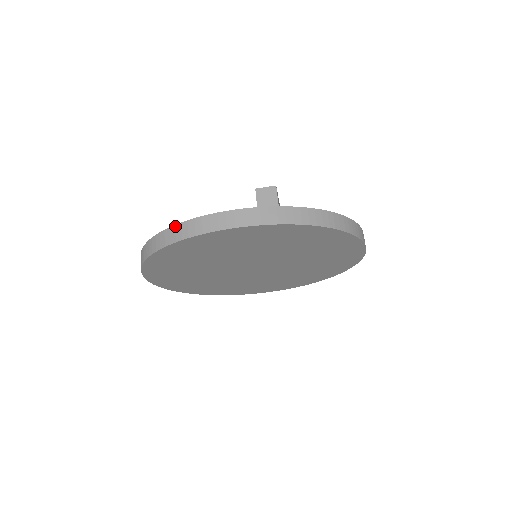
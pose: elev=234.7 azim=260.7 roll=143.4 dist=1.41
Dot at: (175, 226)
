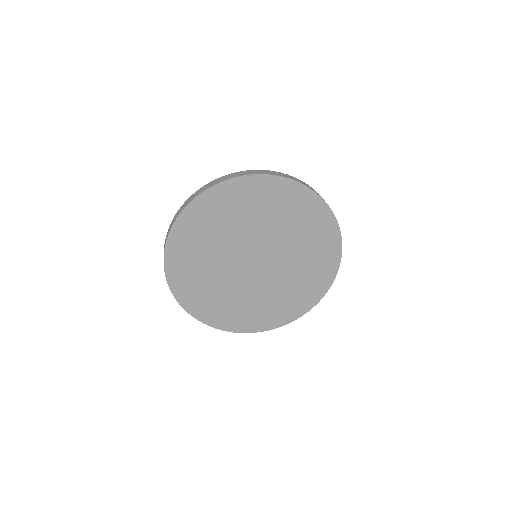
Dot at: (195, 192)
